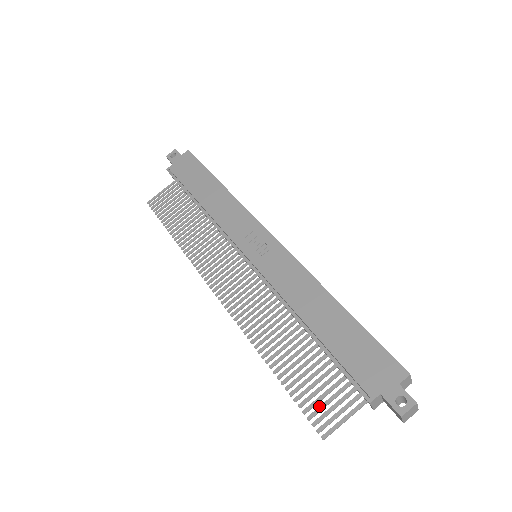
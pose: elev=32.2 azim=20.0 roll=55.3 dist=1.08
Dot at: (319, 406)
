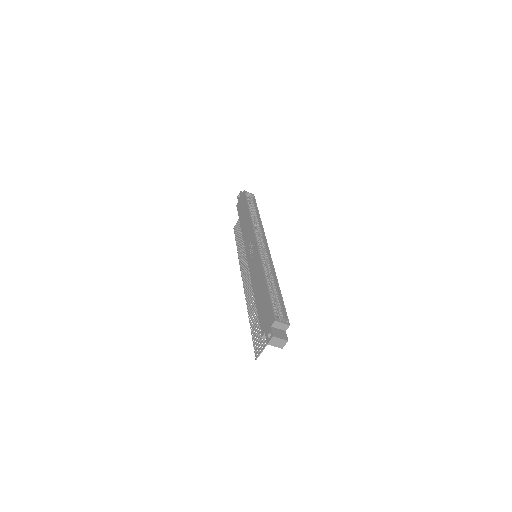
Dot at: (258, 342)
